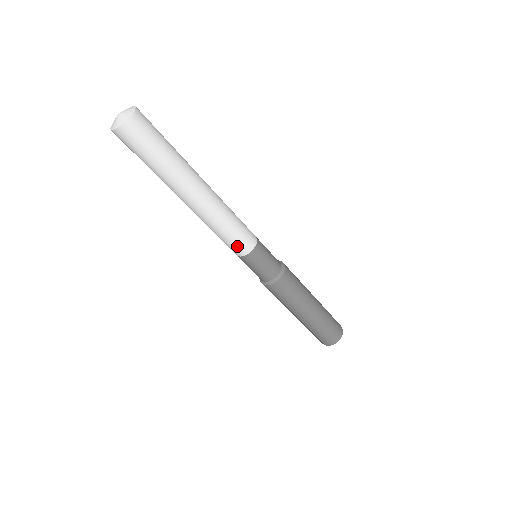
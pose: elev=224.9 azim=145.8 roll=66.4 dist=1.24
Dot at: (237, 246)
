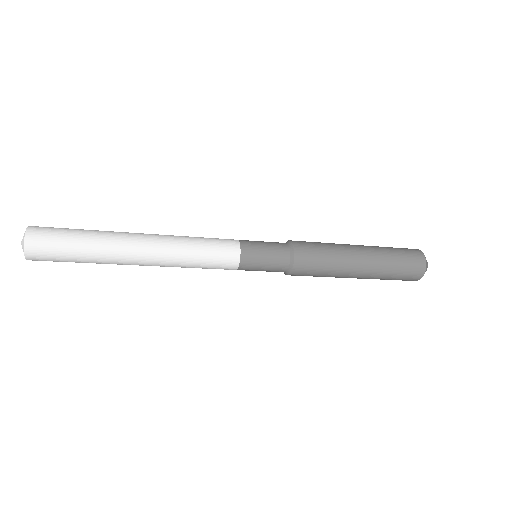
Dot at: (220, 268)
